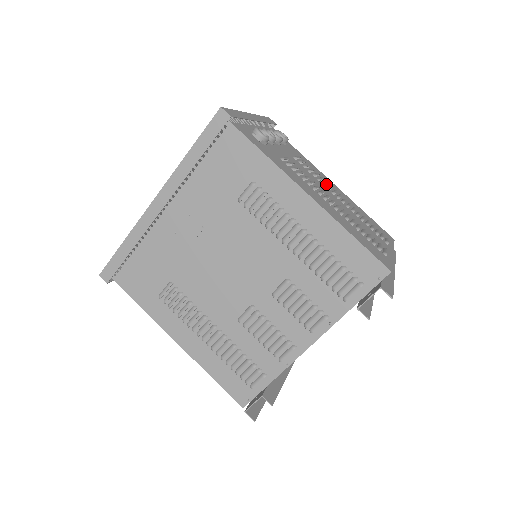
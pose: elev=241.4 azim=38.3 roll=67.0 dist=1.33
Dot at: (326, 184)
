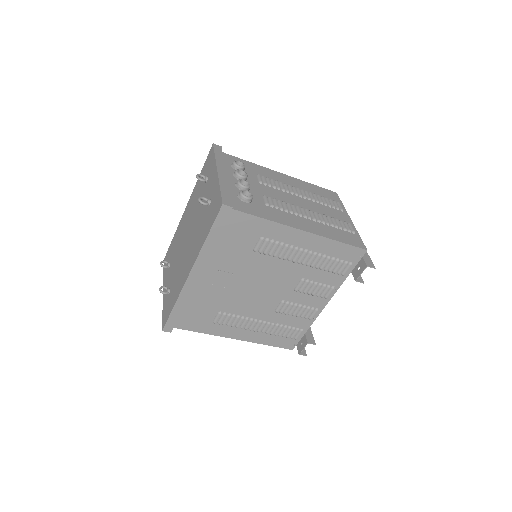
Dot at: occluded
